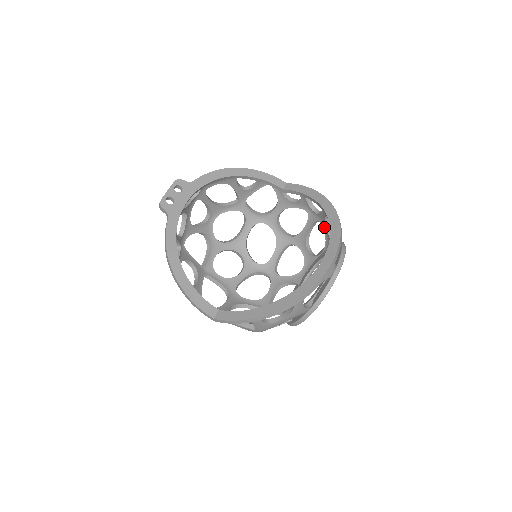
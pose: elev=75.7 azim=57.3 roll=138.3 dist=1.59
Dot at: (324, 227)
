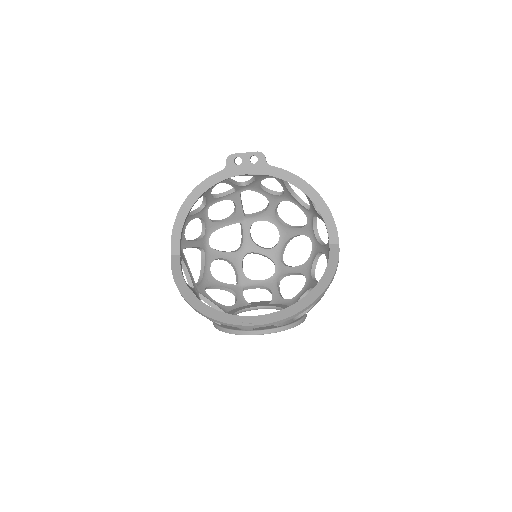
Dot at: occluded
